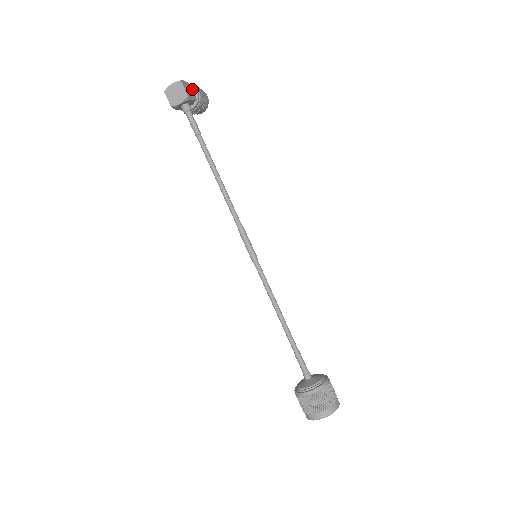
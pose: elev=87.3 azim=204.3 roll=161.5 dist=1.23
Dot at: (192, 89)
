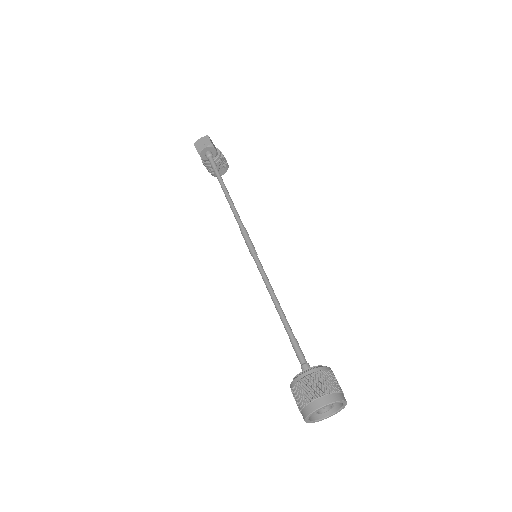
Dot at: (216, 149)
